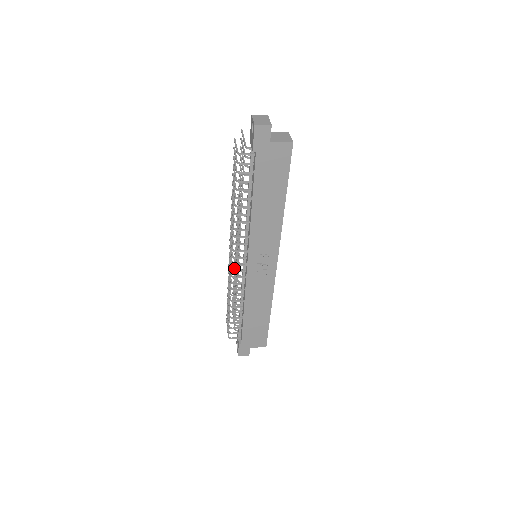
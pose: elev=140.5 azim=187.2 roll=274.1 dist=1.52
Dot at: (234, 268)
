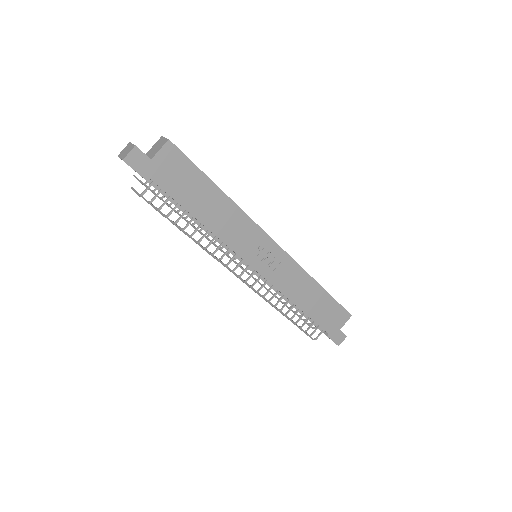
Dot at: occluded
